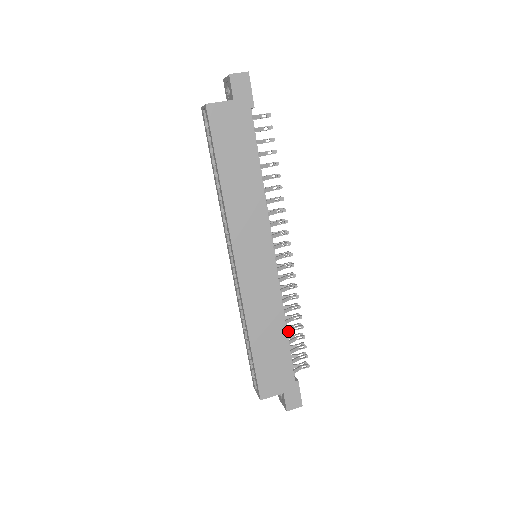
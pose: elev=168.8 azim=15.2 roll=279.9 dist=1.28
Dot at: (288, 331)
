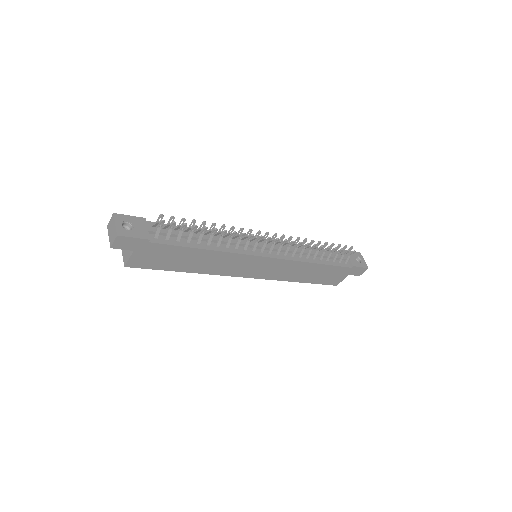
Dot at: (321, 258)
